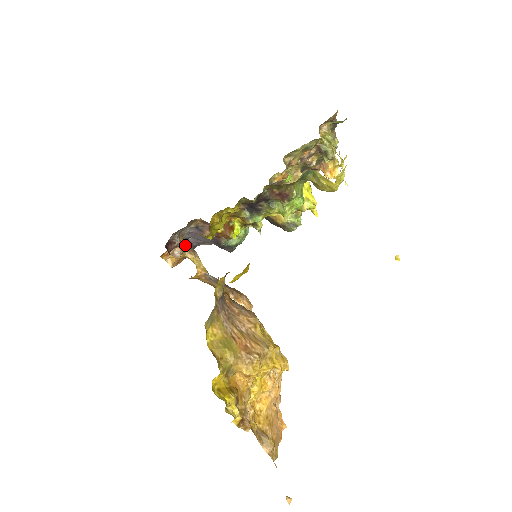
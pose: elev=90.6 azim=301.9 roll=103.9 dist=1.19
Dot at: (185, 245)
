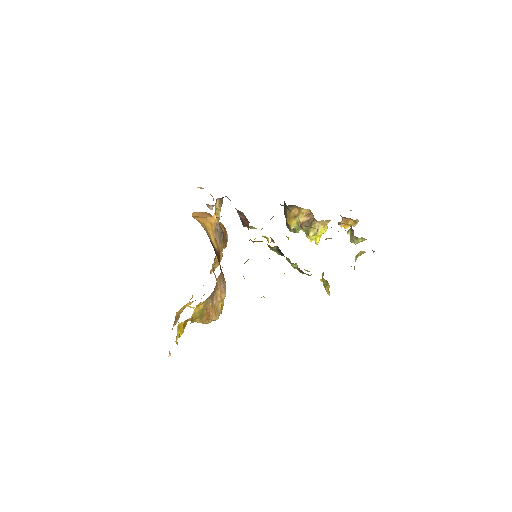
Dot at: (220, 198)
